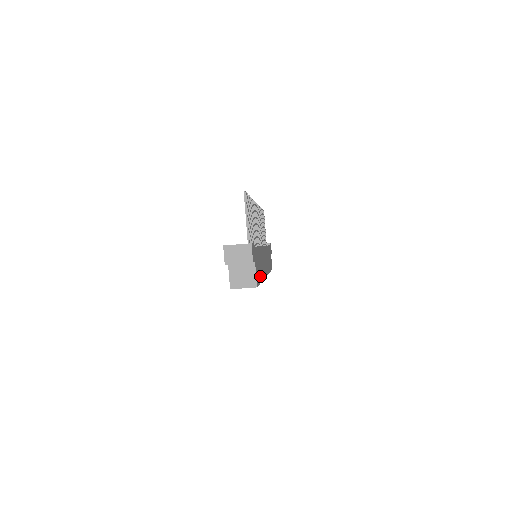
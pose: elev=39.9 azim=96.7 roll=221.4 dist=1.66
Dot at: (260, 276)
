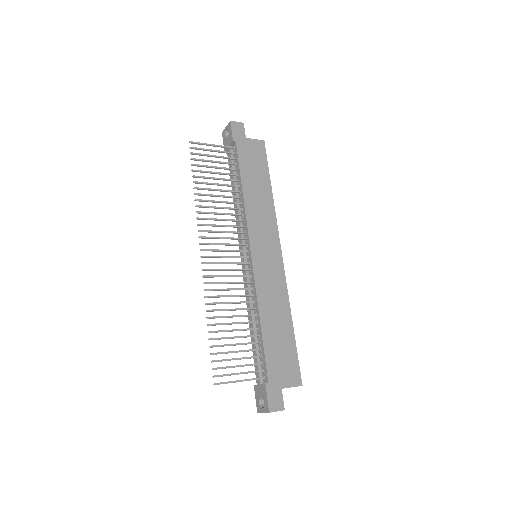
Dot at: (289, 338)
